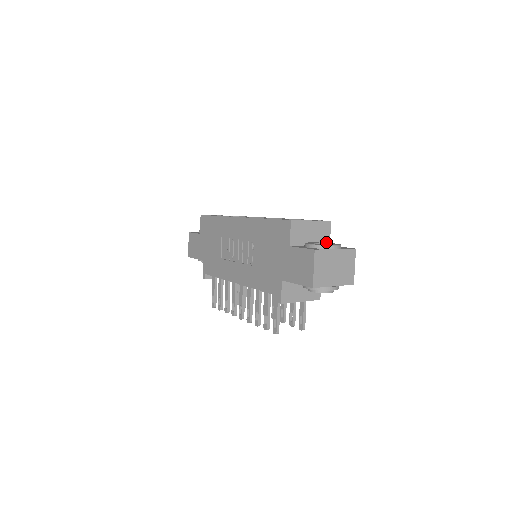
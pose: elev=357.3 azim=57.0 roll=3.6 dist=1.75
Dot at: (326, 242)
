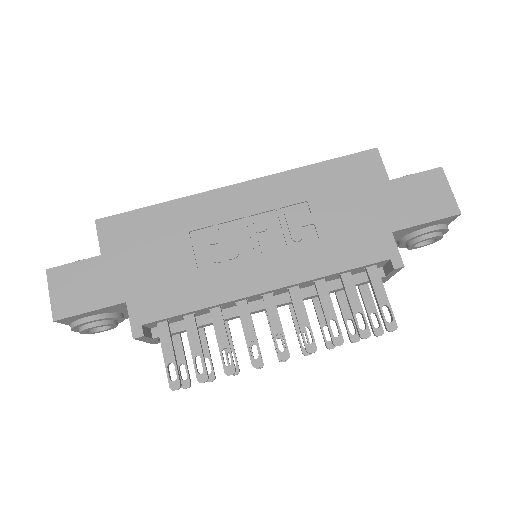
Dot at: occluded
